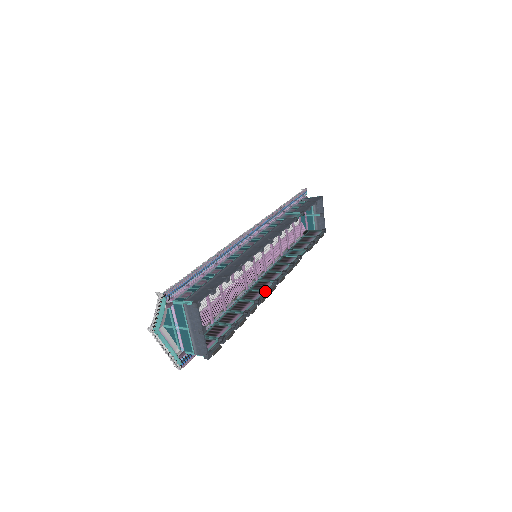
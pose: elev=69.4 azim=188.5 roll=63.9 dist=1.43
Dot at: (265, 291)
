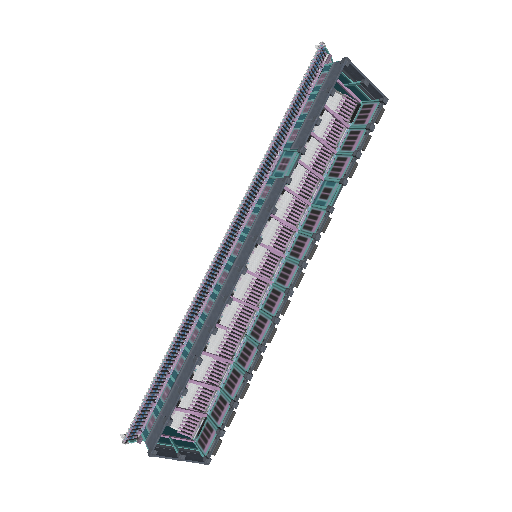
Dot at: (272, 321)
